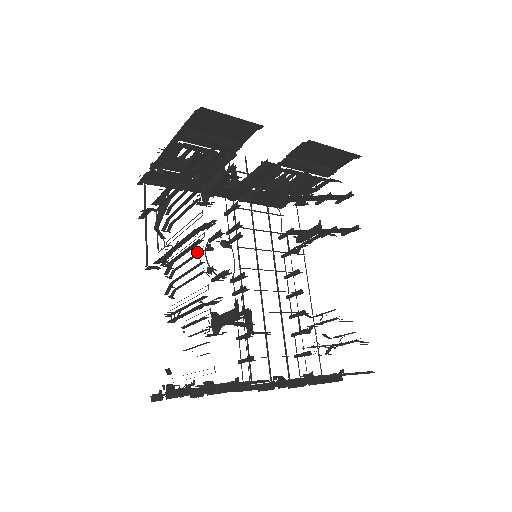
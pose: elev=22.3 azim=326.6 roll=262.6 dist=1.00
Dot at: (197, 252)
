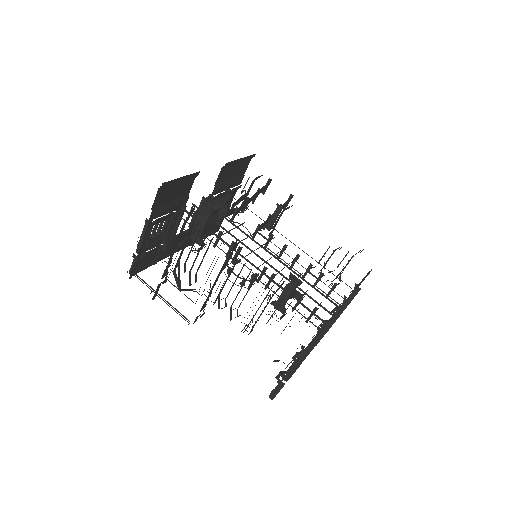
Dot at: (242, 268)
